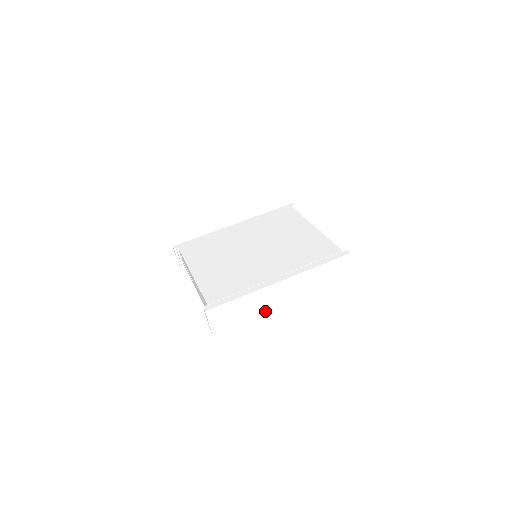
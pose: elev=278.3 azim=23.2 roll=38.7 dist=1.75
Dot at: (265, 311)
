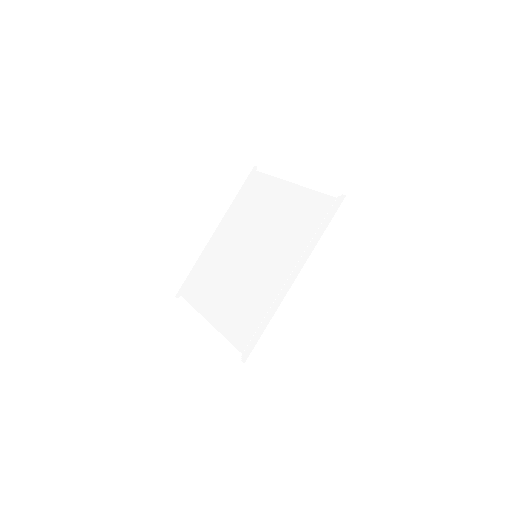
Dot at: (302, 314)
